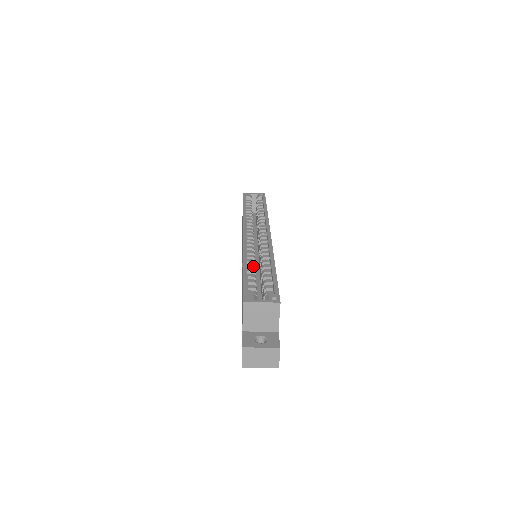
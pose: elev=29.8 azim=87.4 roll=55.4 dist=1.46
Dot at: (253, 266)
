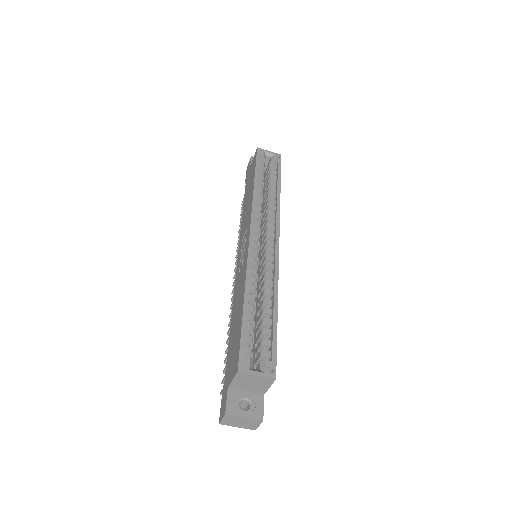
Dot at: (254, 300)
